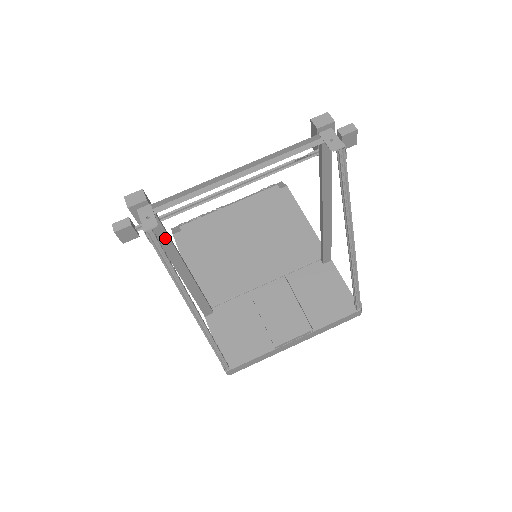
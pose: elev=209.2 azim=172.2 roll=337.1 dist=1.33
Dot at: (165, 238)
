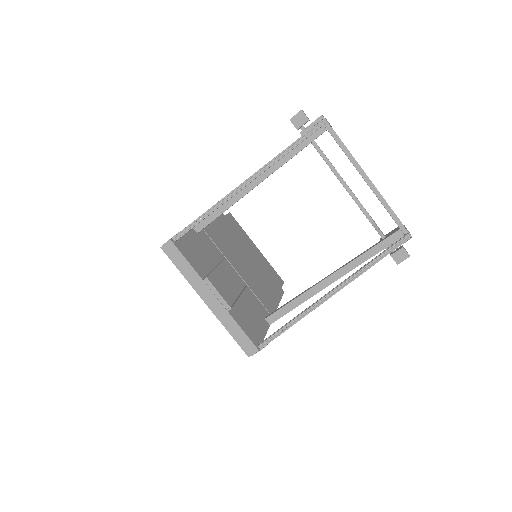
Dot at: (302, 147)
